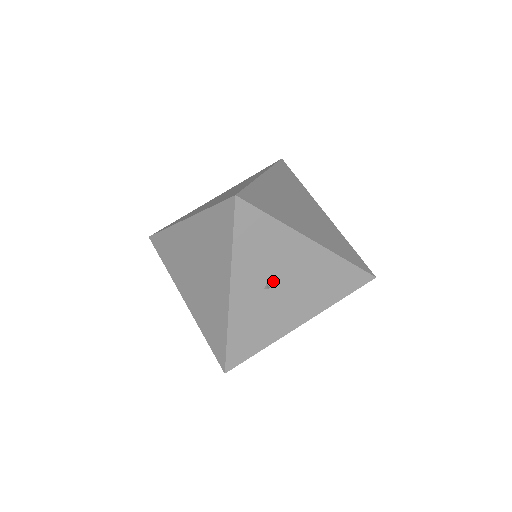
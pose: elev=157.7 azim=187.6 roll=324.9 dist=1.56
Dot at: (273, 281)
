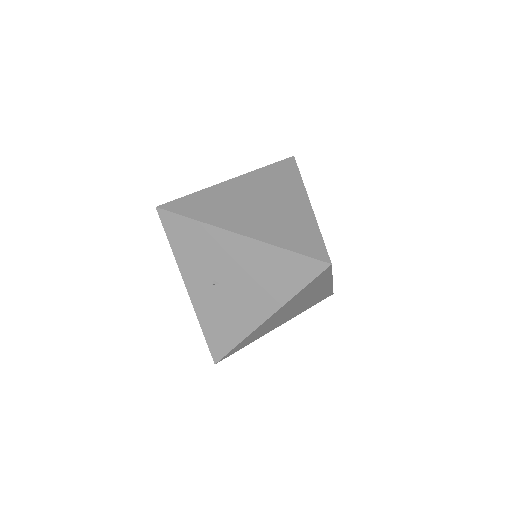
Dot at: (219, 277)
